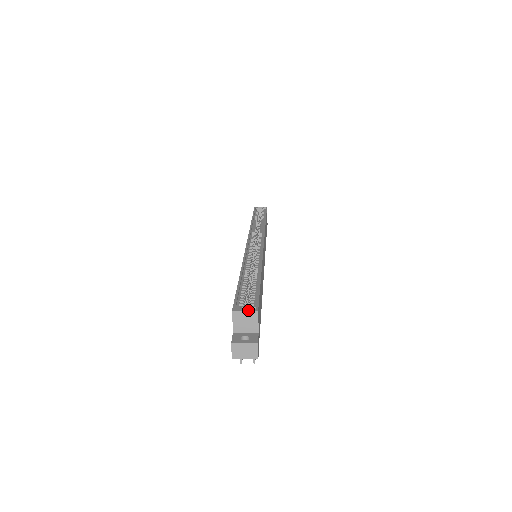
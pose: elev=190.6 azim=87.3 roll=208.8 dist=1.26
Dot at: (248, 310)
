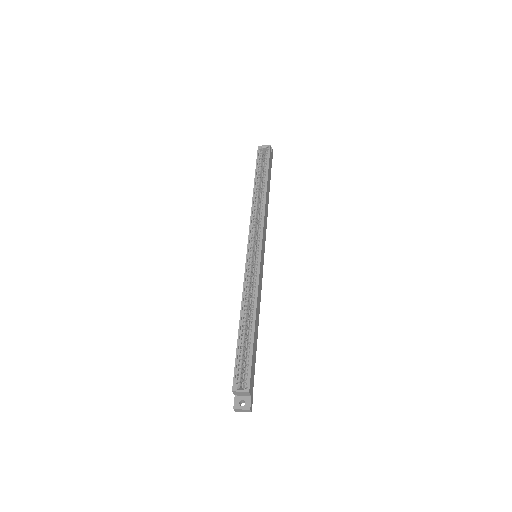
Dot at: (242, 392)
